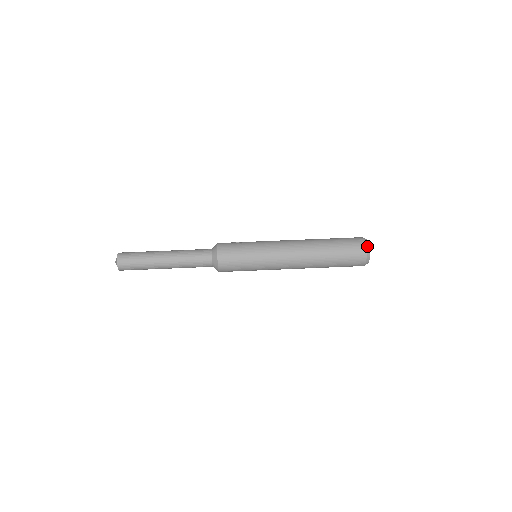
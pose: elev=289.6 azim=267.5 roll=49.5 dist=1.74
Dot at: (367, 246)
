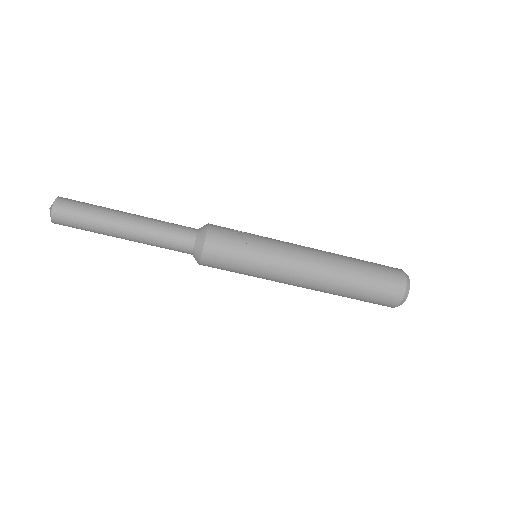
Dot at: (407, 290)
